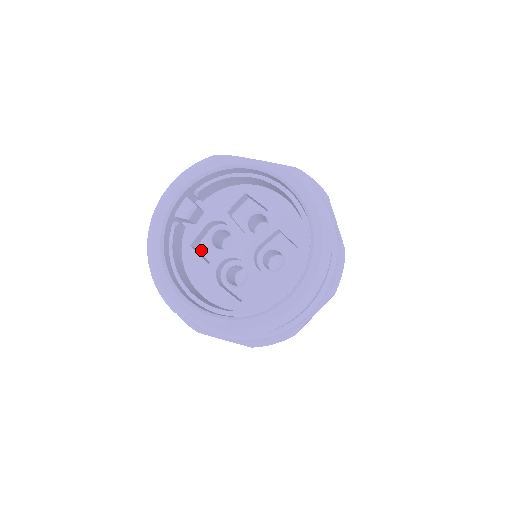
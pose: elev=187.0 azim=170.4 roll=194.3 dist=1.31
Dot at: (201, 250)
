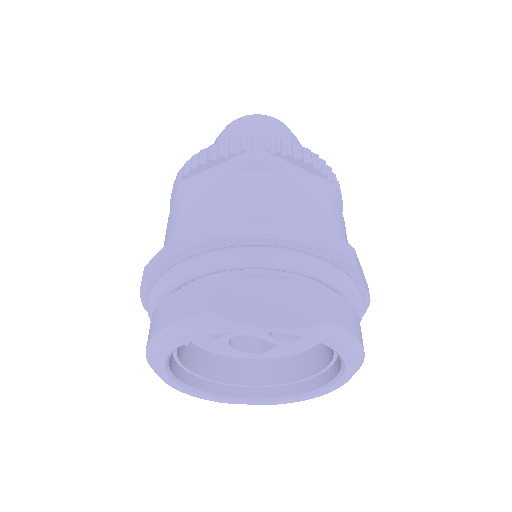
Dot at: occluded
